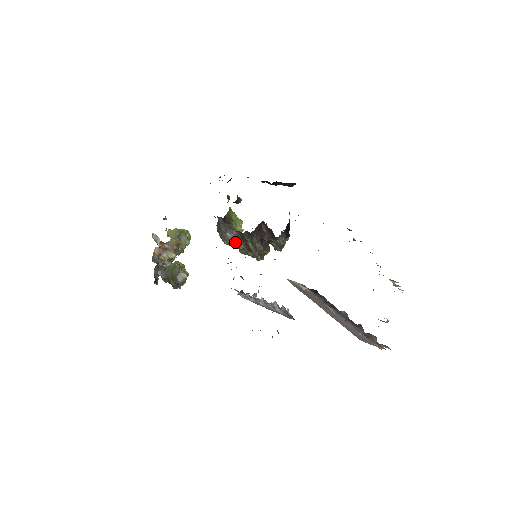
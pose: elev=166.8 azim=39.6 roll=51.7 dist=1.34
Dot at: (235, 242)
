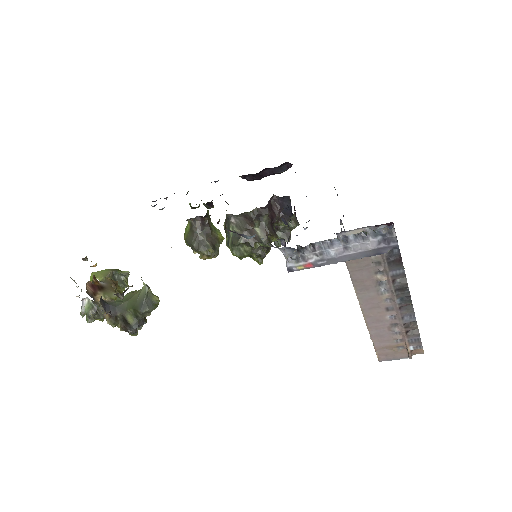
Dot at: (217, 252)
